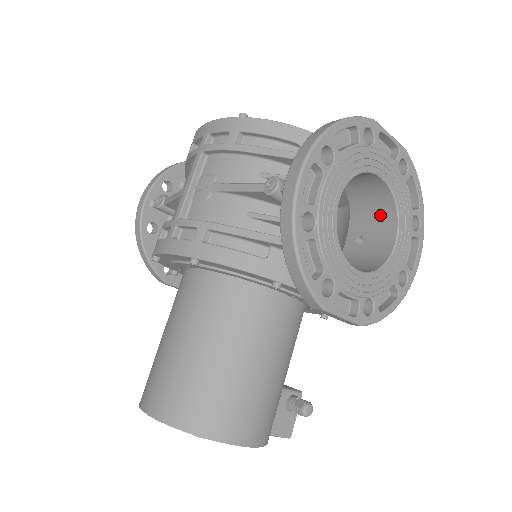
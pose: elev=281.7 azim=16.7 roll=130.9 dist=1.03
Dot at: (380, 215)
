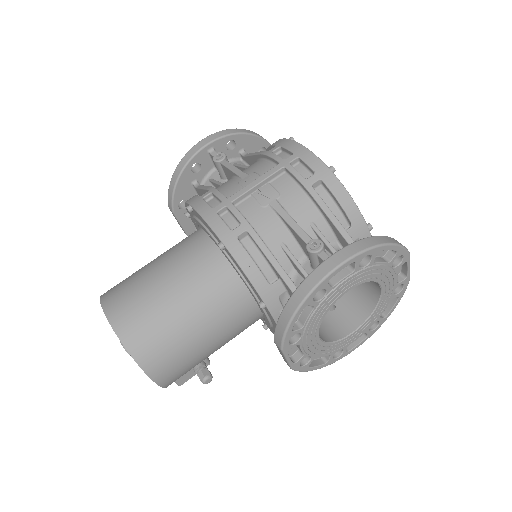
Dot at: (359, 305)
